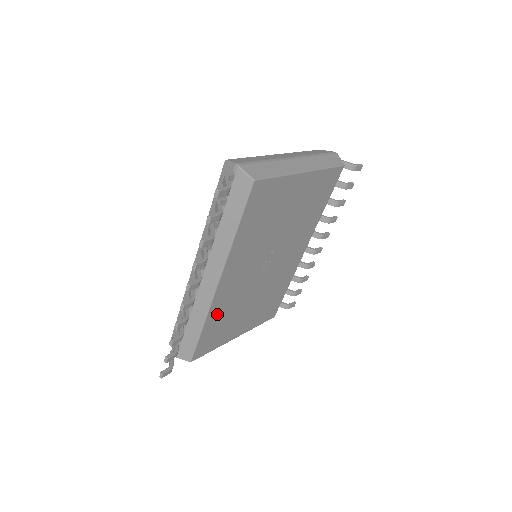
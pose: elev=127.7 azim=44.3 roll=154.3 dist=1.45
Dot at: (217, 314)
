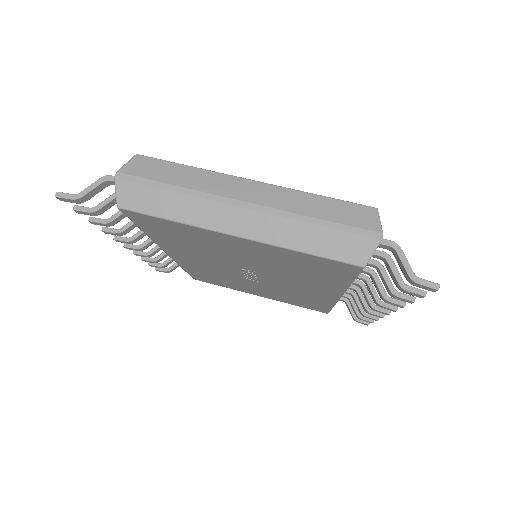
Dot at: (196, 270)
